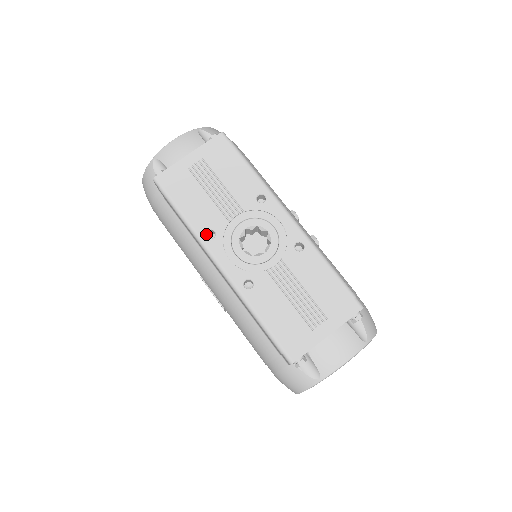
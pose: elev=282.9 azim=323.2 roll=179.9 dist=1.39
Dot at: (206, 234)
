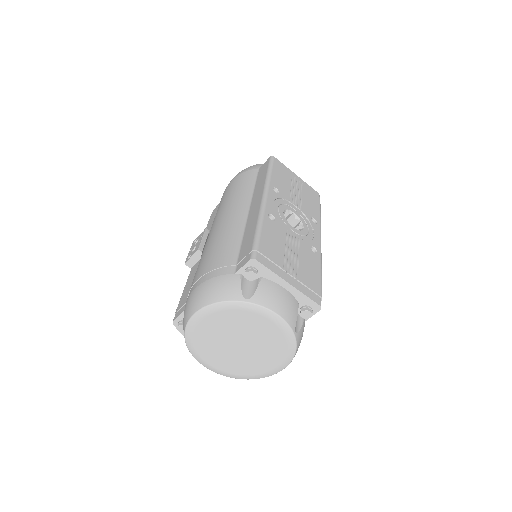
Dot at: (274, 187)
